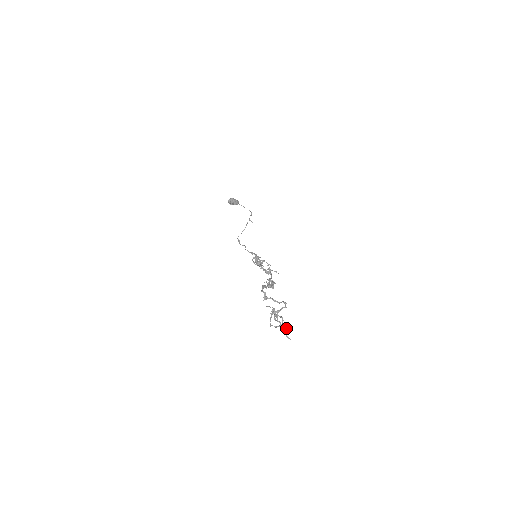
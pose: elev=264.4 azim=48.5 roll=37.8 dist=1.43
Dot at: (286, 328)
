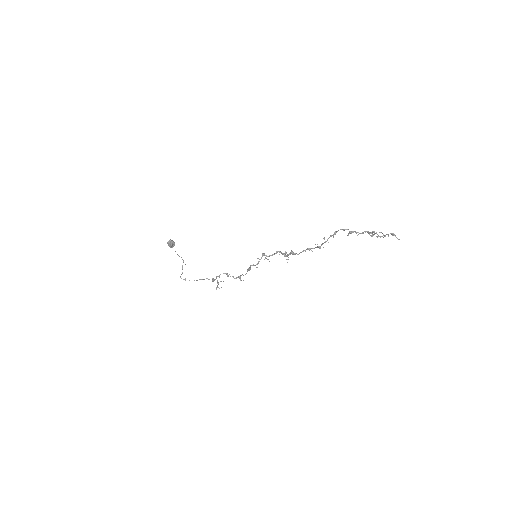
Dot at: (393, 233)
